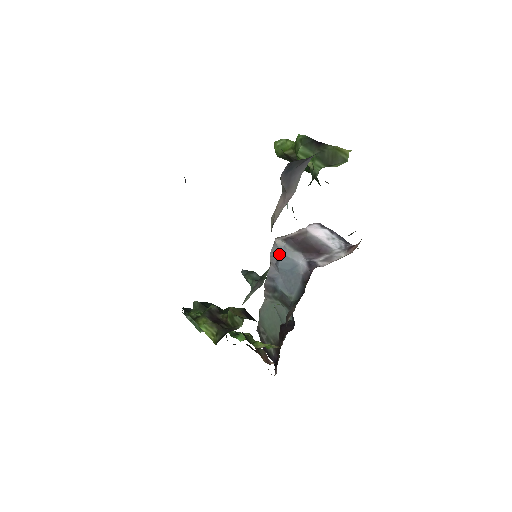
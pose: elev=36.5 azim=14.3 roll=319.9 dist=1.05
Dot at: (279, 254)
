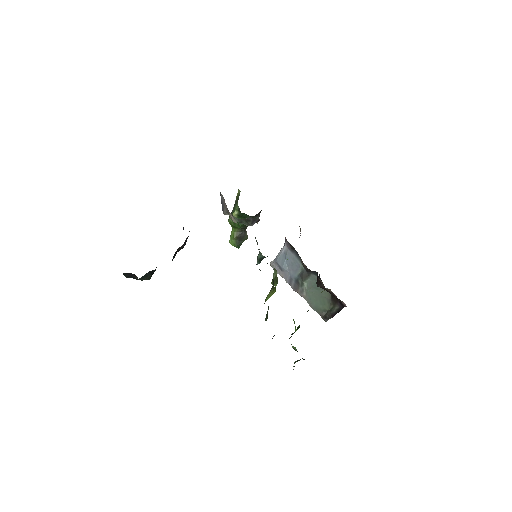
Dot at: (277, 264)
